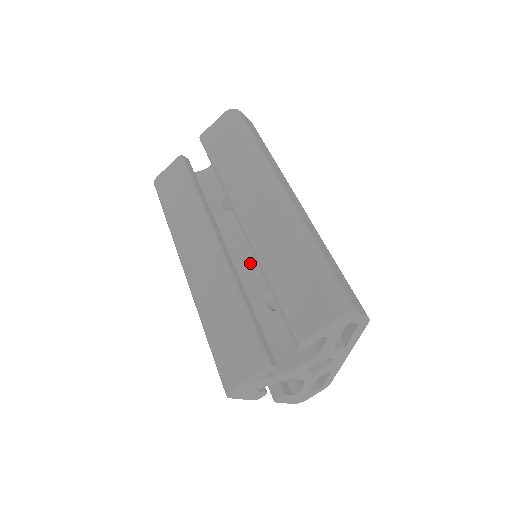
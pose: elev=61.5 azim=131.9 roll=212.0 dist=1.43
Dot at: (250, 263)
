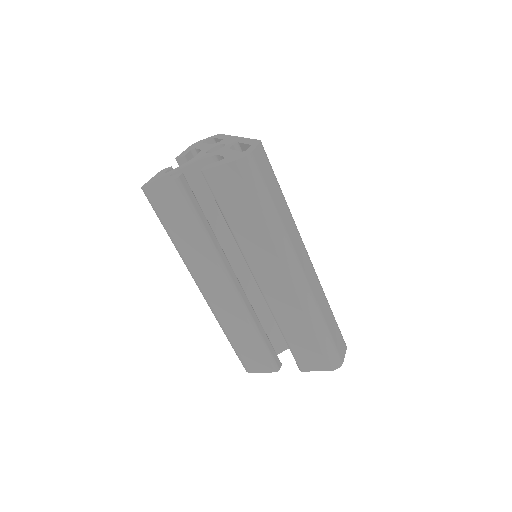
Dot at: occluded
